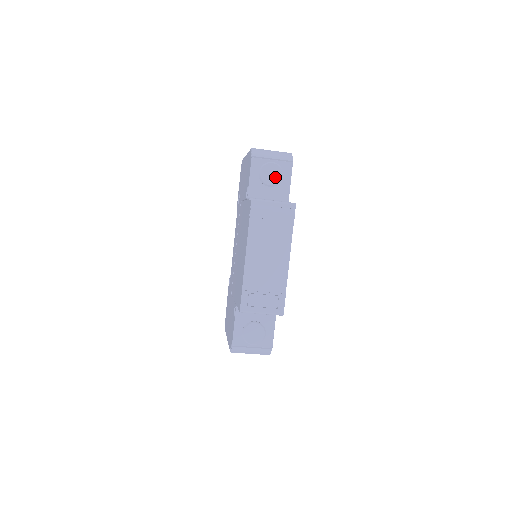
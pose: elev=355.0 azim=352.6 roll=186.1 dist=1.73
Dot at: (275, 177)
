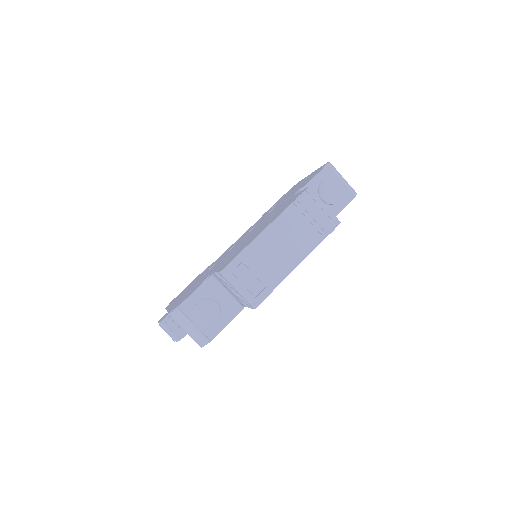
Dot at: (333, 196)
